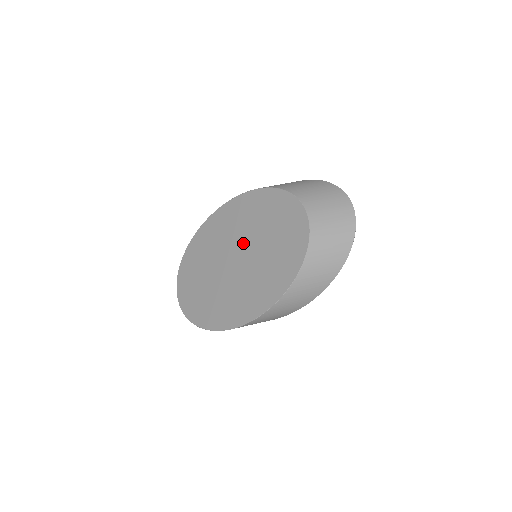
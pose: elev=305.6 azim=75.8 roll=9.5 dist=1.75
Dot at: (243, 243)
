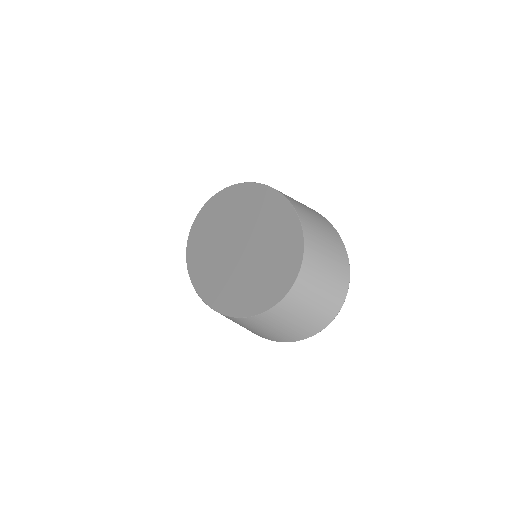
Dot at: (250, 240)
